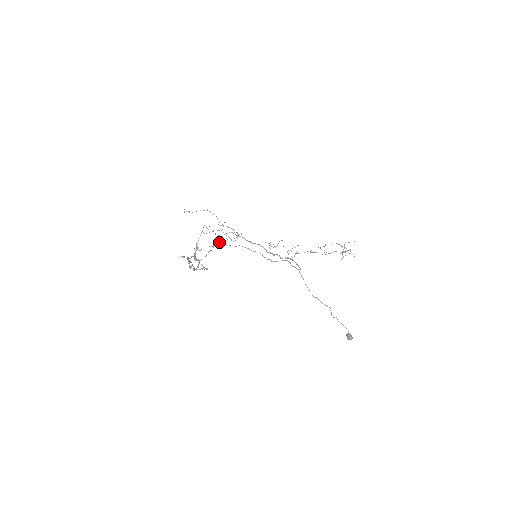
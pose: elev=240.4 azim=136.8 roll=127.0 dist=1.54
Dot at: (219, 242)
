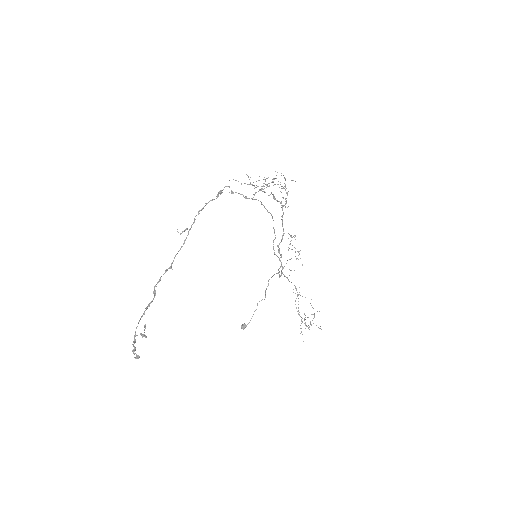
Dot at: (267, 184)
